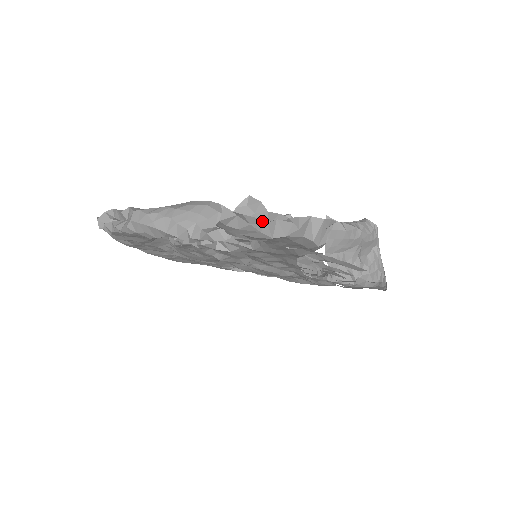
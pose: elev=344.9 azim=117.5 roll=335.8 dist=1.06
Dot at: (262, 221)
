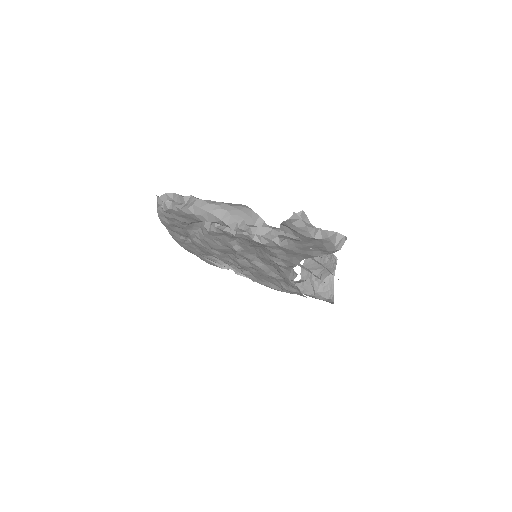
Dot at: (312, 226)
